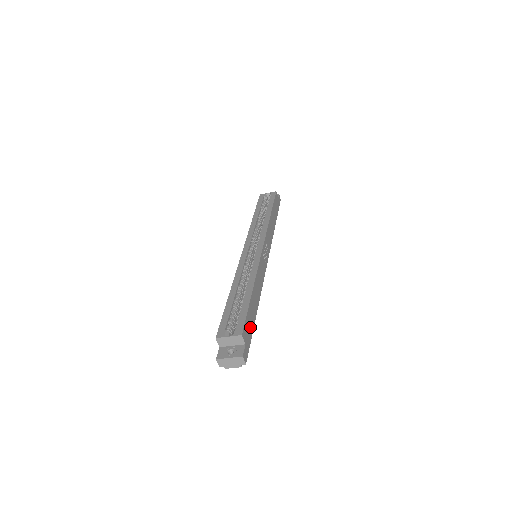
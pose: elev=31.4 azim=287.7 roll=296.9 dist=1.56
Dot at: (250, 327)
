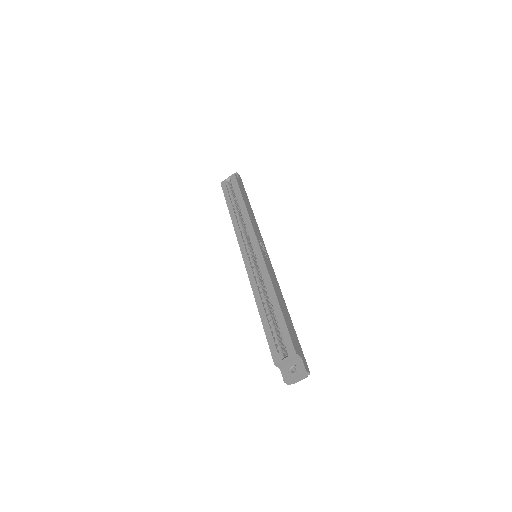
Dot at: (295, 337)
